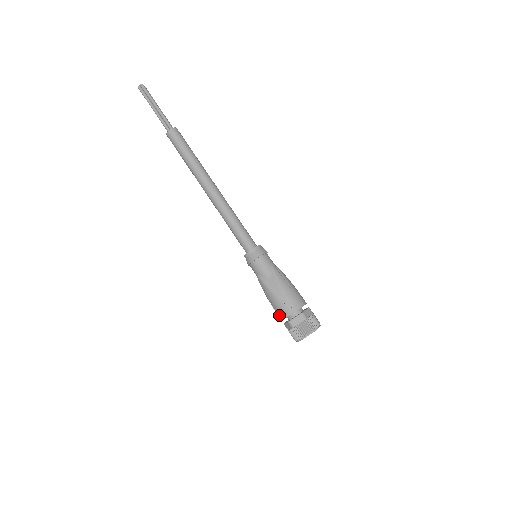
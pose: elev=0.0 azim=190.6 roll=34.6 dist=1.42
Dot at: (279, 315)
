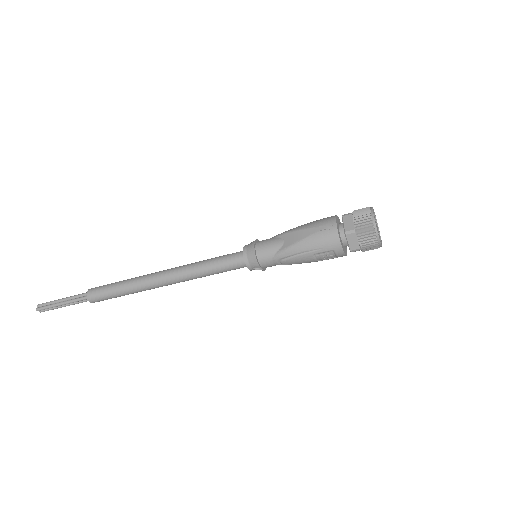
Dot at: (333, 246)
